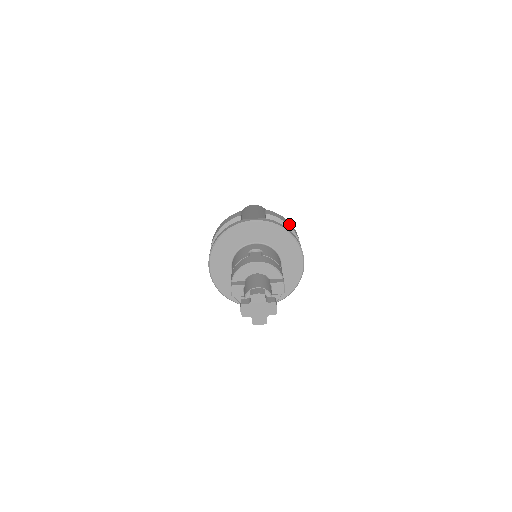
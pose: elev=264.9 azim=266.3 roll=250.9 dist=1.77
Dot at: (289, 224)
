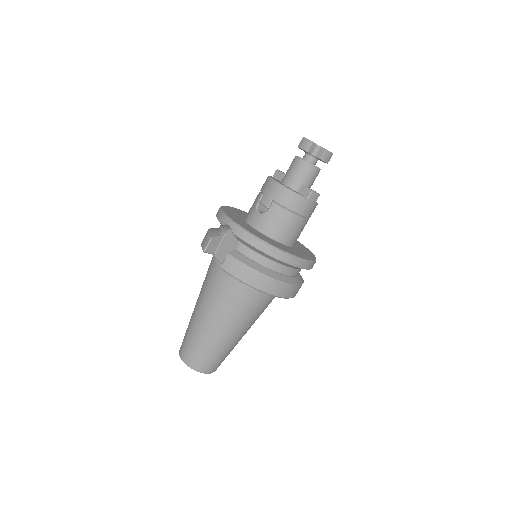
Dot at: occluded
